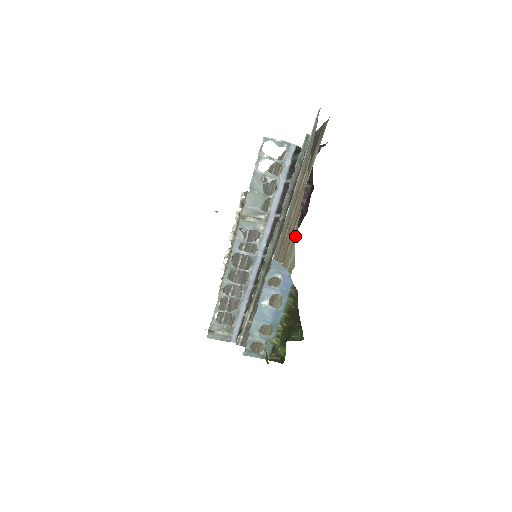
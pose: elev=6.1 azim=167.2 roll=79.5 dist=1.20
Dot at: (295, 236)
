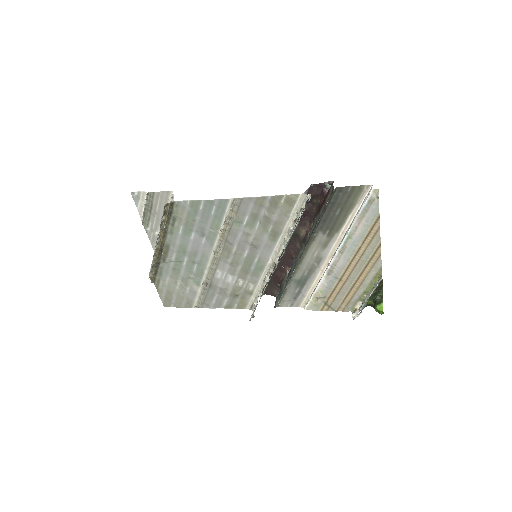
Dot at: (379, 260)
